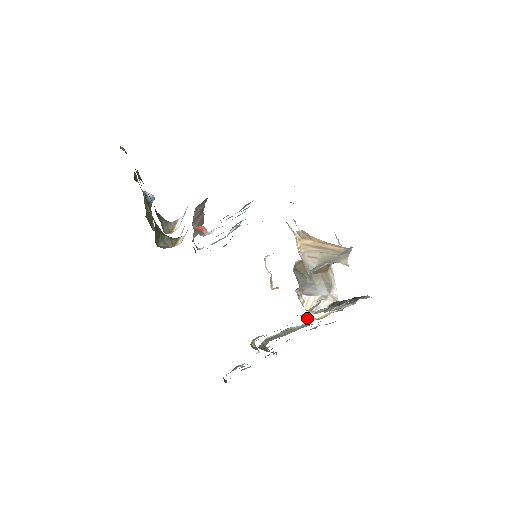
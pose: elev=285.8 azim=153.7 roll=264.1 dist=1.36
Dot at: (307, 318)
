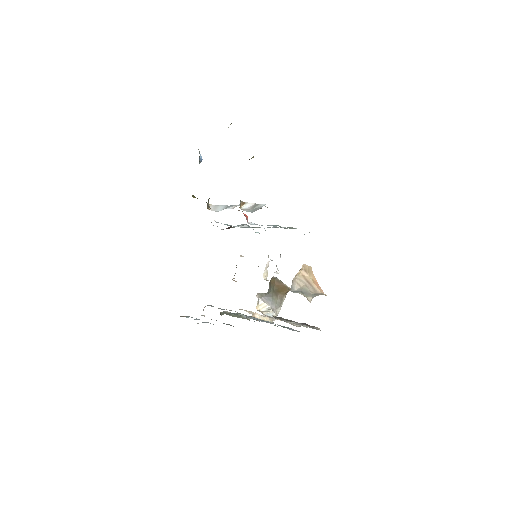
Dot at: (252, 315)
